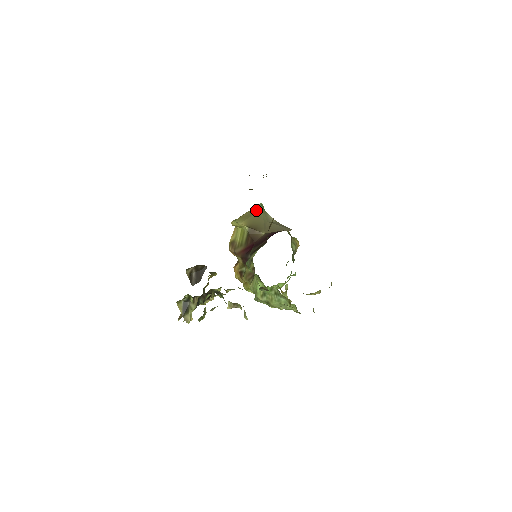
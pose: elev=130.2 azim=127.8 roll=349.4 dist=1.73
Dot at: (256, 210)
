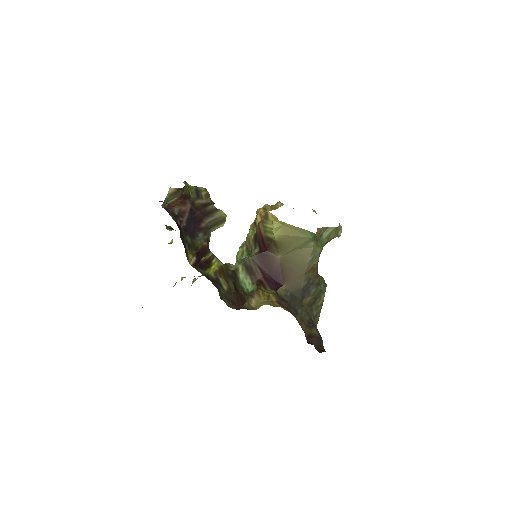
Dot at: (305, 233)
